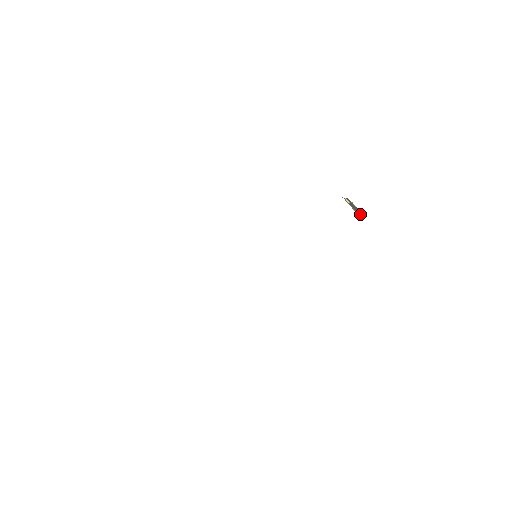
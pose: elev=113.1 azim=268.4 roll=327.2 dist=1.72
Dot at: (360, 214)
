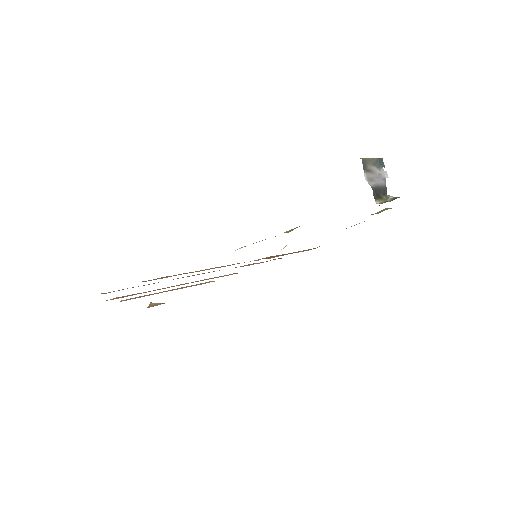
Dot at: (387, 175)
